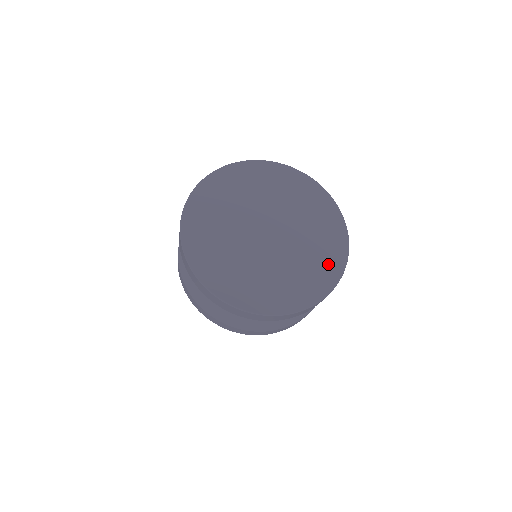
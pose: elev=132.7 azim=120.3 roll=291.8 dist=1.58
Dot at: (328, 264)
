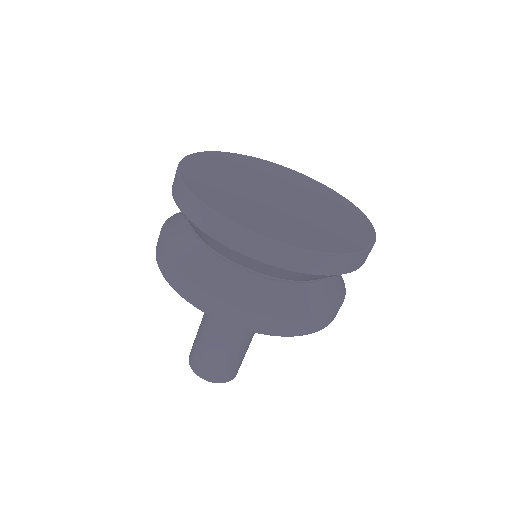
Dot at: (351, 213)
